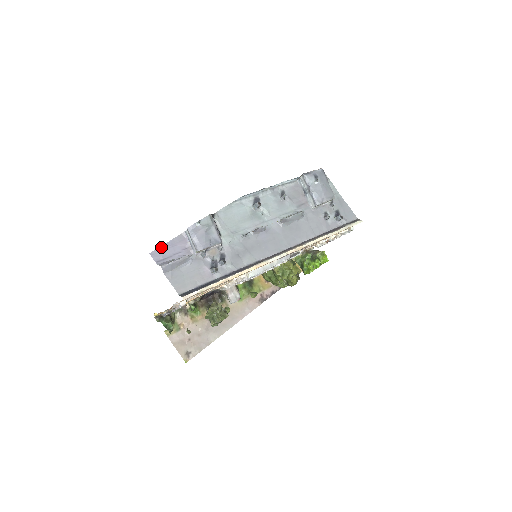
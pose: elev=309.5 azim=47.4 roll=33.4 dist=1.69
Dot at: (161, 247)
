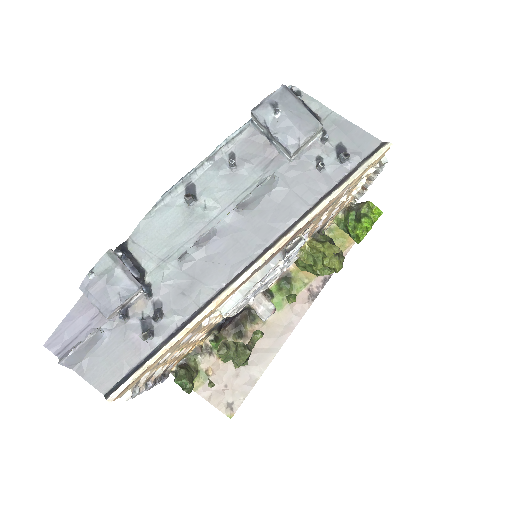
Dot at: (58, 328)
